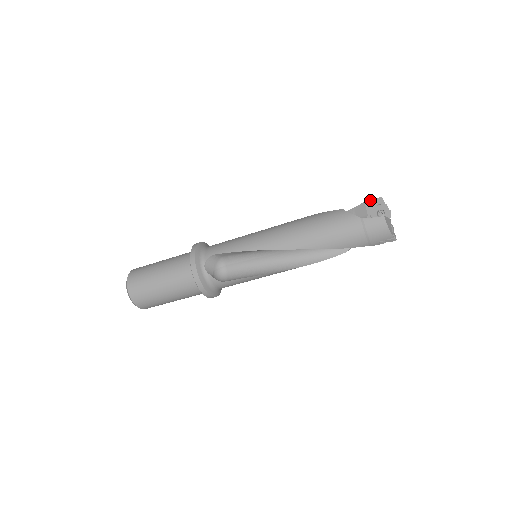
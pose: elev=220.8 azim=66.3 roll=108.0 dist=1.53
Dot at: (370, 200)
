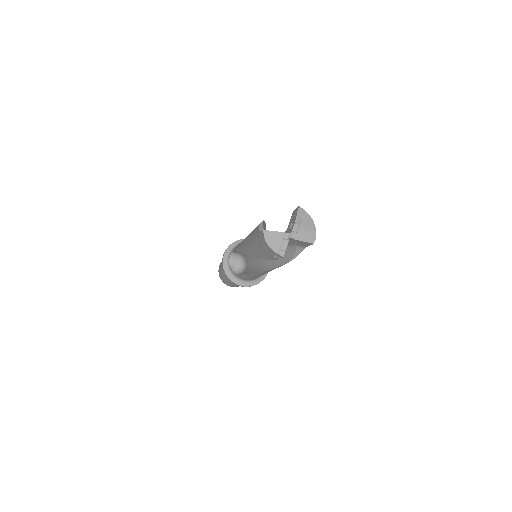
Dot at: (295, 209)
